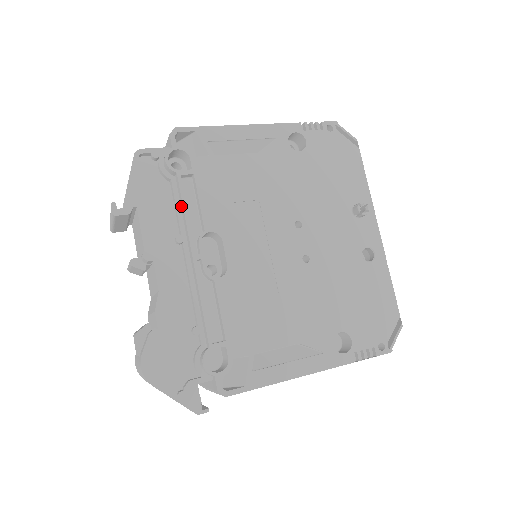
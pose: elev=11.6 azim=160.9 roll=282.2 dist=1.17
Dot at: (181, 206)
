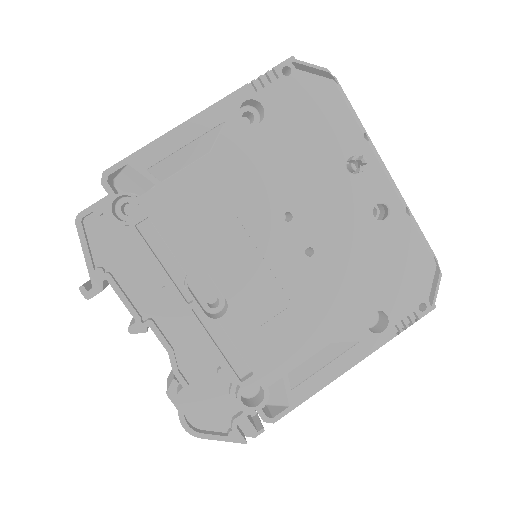
Dot at: (151, 257)
